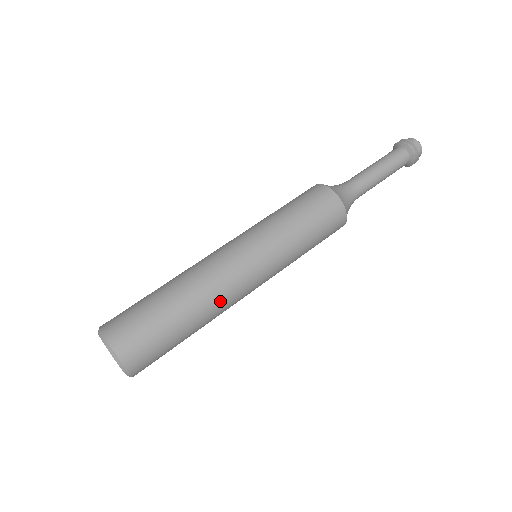
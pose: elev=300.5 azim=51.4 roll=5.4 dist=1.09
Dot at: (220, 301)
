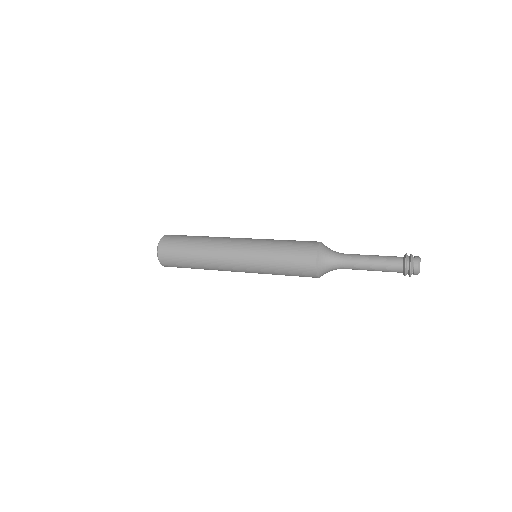
Dot at: (214, 263)
